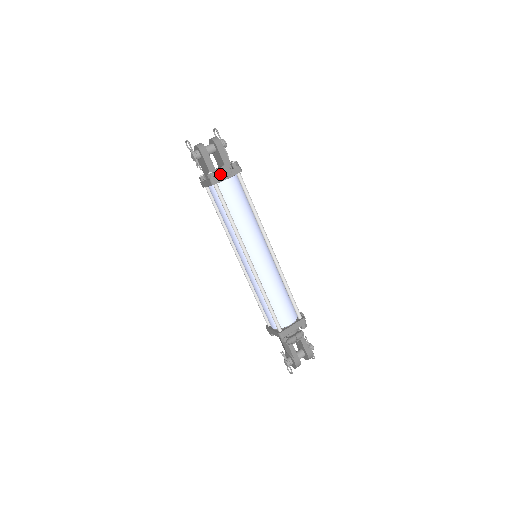
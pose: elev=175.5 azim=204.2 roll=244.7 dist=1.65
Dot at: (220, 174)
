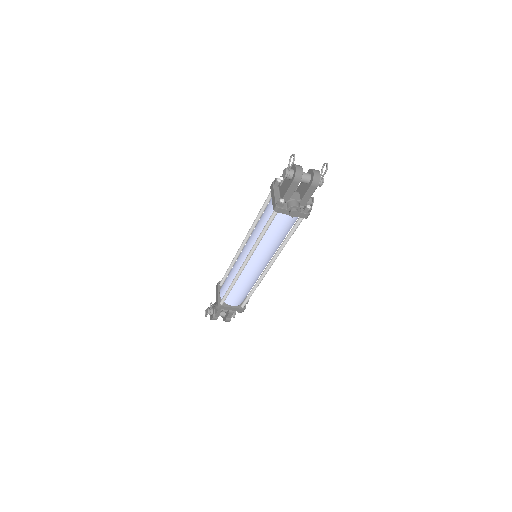
Dot at: (288, 209)
